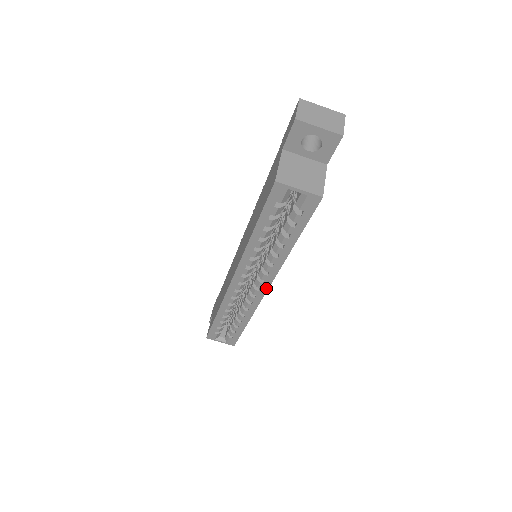
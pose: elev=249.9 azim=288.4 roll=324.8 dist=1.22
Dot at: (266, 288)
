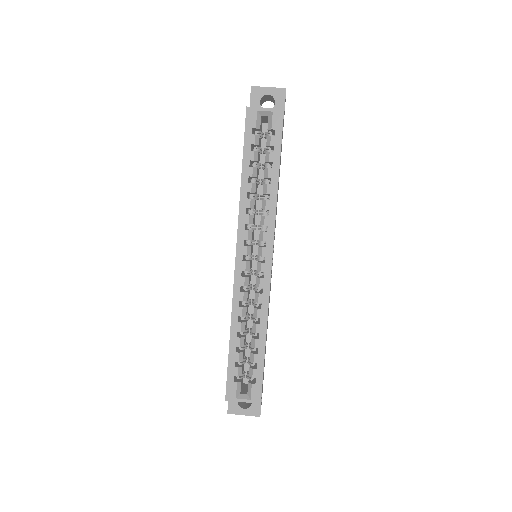
Dot at: (270, 254)
